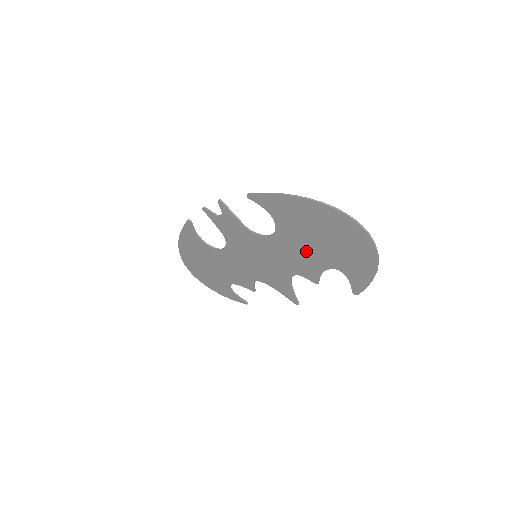
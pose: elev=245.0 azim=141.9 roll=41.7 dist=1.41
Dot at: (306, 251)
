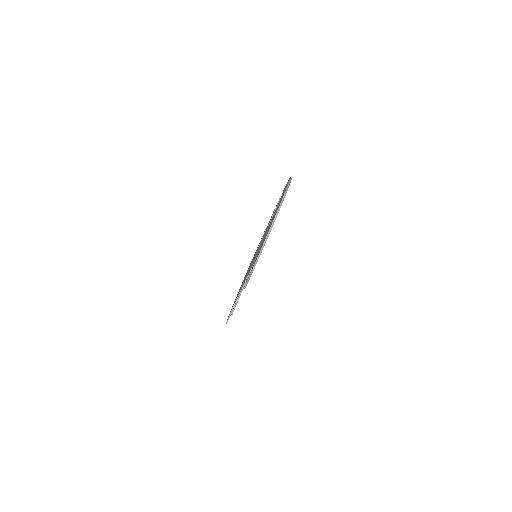
Dot at: occluded
